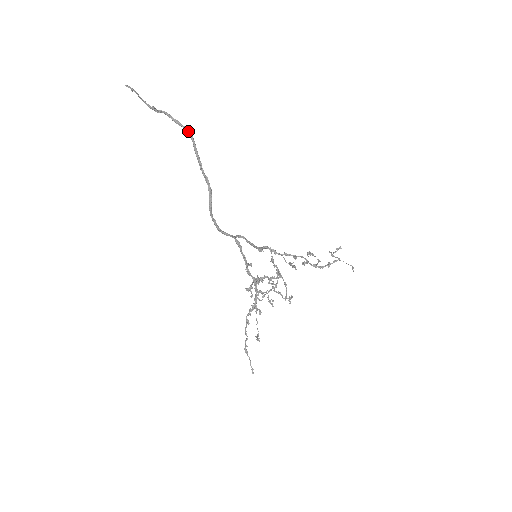
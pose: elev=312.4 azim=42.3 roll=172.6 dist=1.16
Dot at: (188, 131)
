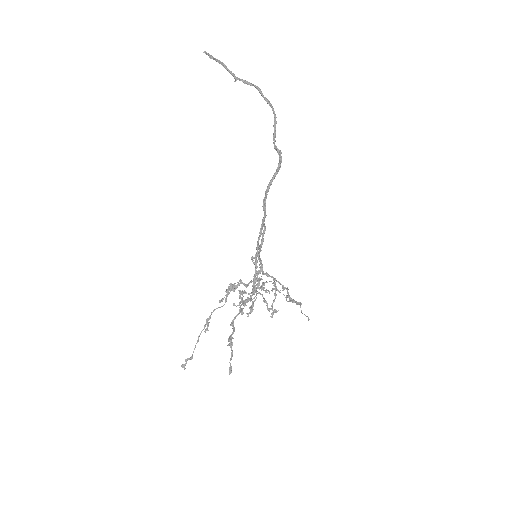
Dot at: occluded
